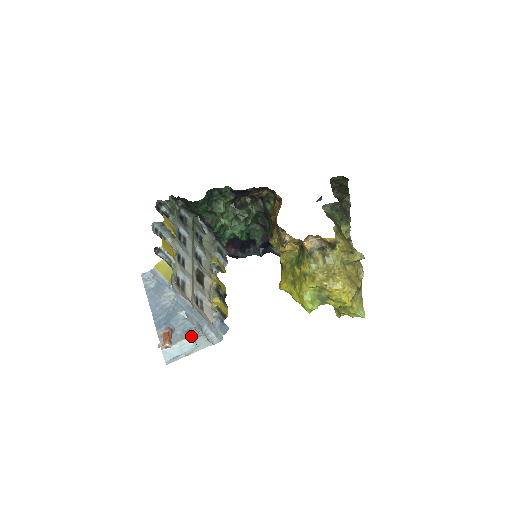
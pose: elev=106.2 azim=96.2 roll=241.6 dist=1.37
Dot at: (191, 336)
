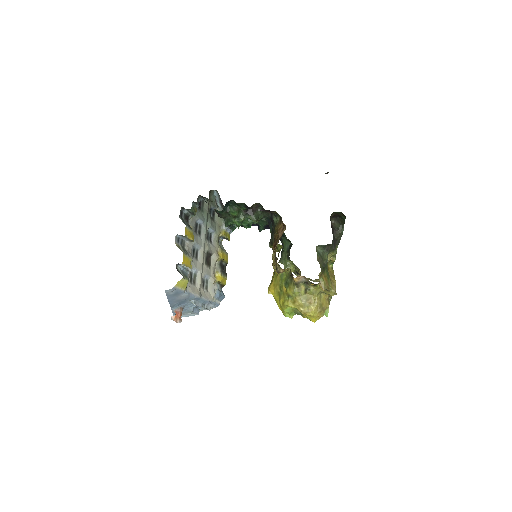
Dot at: (196, 310)
